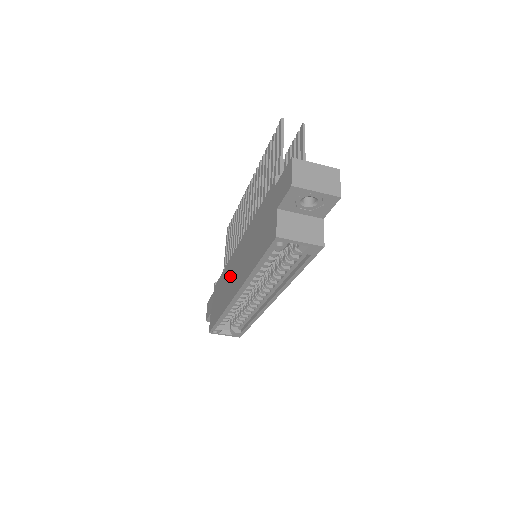
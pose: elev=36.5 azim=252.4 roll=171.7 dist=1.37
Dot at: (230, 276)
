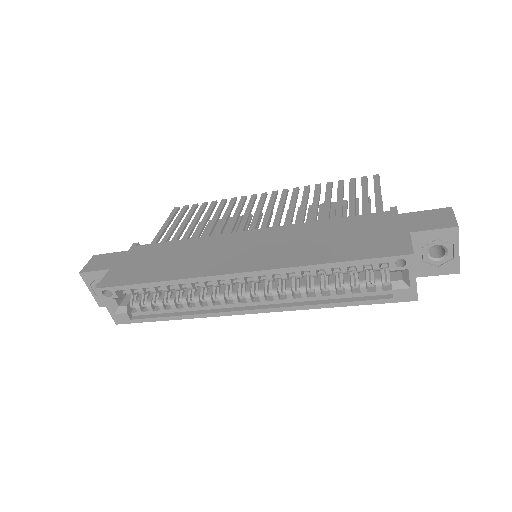
Dot at: (216, 250)
